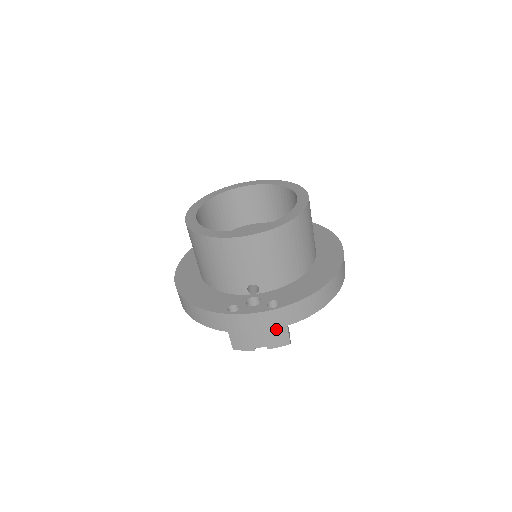
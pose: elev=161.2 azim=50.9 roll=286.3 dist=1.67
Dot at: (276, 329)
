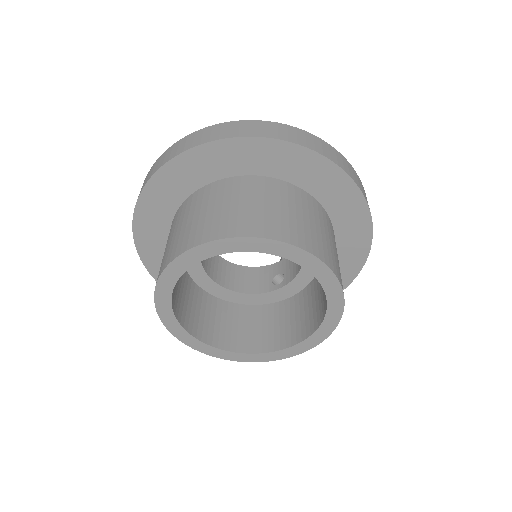
Dot at: occluded
